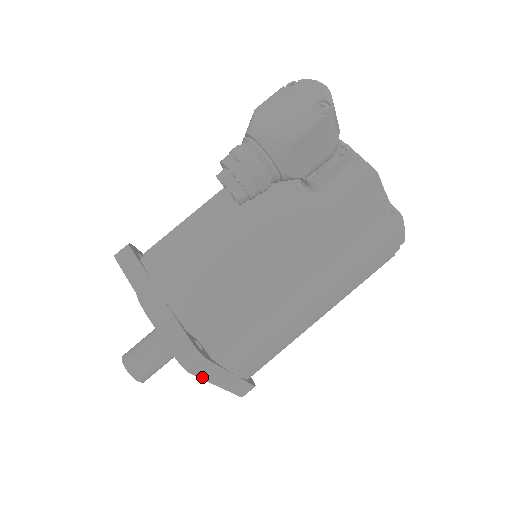
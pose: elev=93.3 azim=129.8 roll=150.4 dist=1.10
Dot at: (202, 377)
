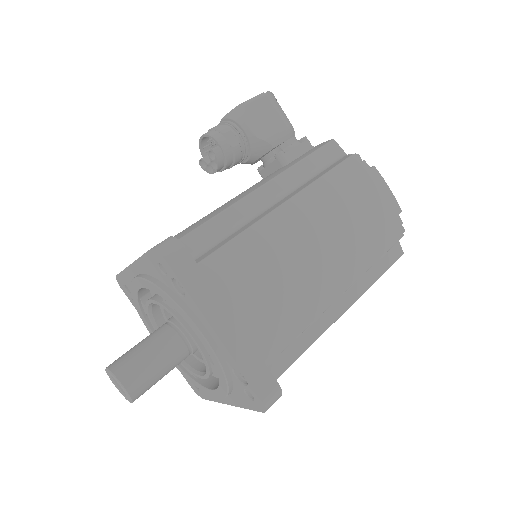
Dot at: (185, 285)
